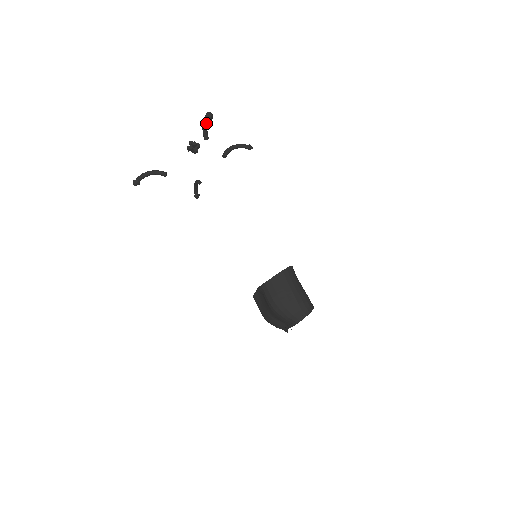
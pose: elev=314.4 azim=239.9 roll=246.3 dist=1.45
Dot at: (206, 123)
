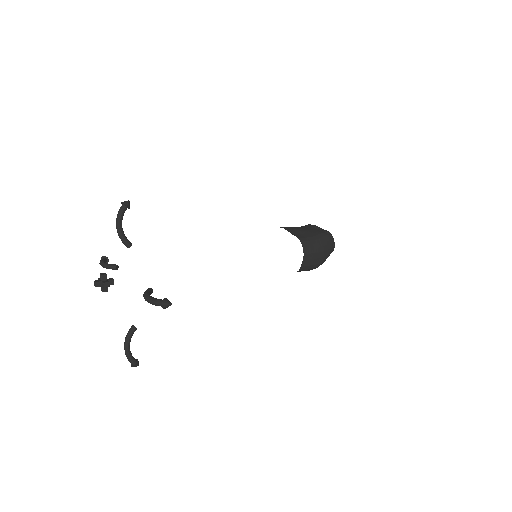
Dot at: occluded
